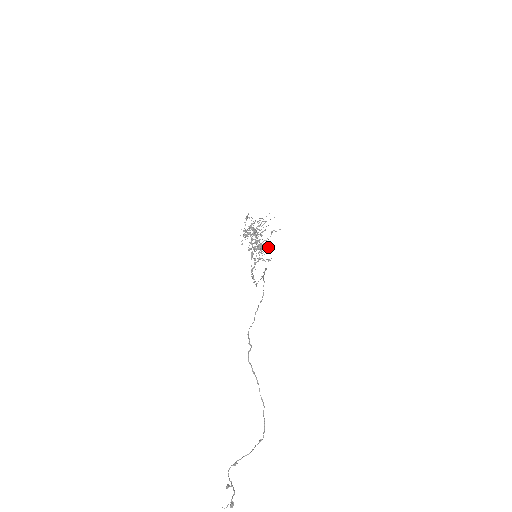
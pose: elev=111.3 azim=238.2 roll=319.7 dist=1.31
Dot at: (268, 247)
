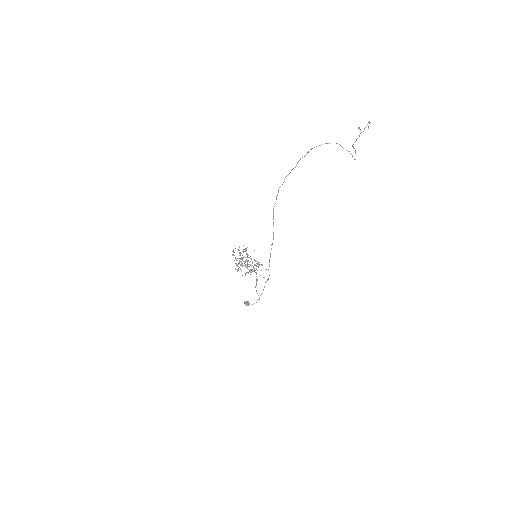
Dot at: (257, 266)
